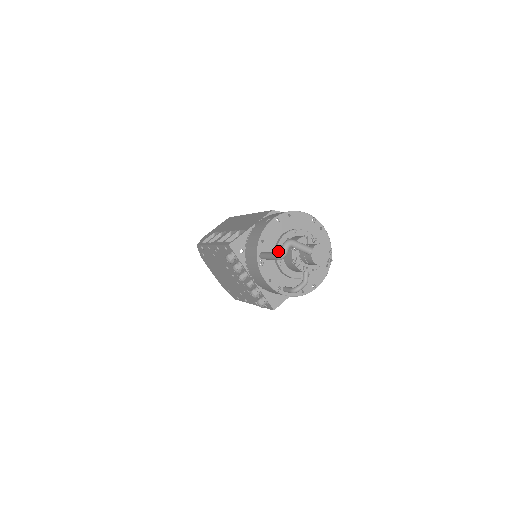
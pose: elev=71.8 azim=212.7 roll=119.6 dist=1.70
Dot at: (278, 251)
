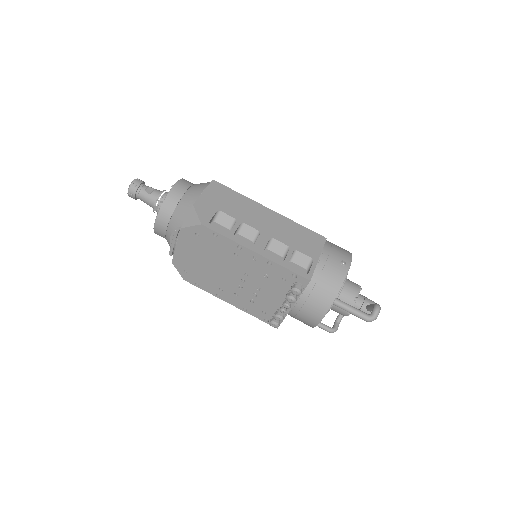
Dot at: (339, 295)
